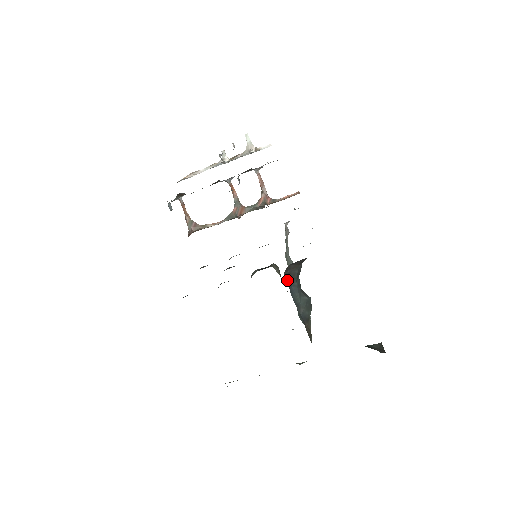
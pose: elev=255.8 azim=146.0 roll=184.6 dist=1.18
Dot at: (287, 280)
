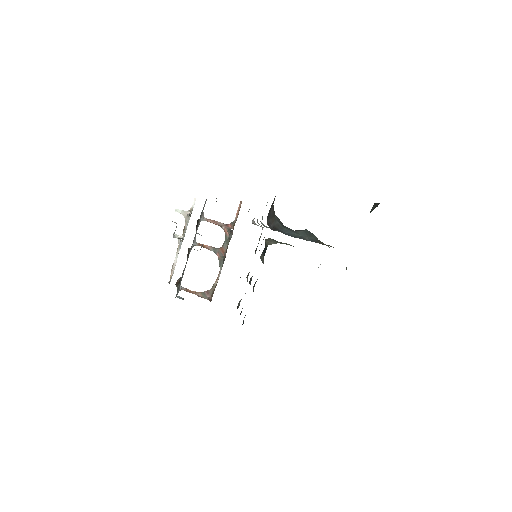
Dot at: occluded
